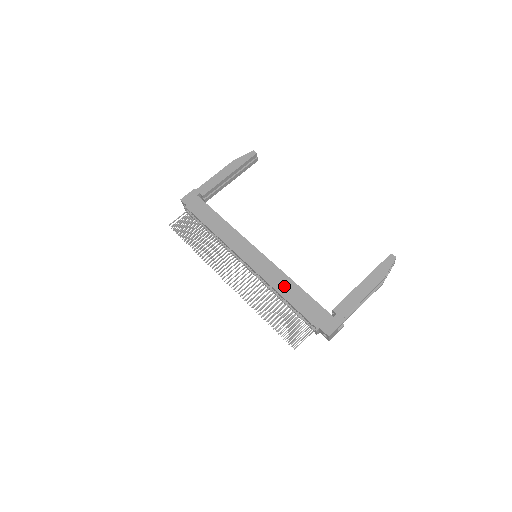
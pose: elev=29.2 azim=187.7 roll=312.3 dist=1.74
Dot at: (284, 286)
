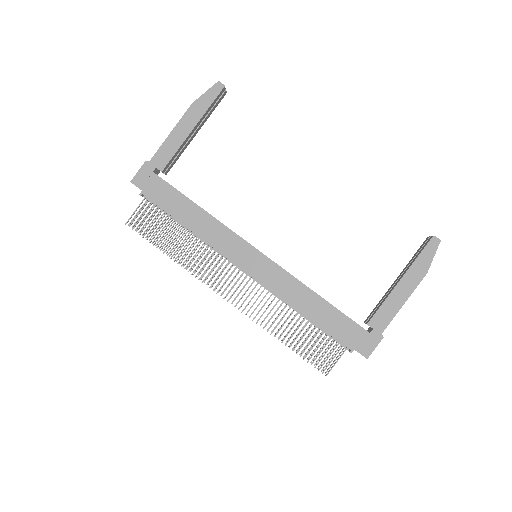
Dot at: (302, 299)
